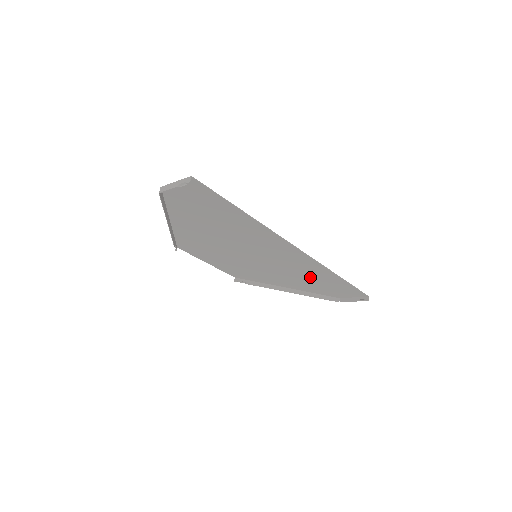
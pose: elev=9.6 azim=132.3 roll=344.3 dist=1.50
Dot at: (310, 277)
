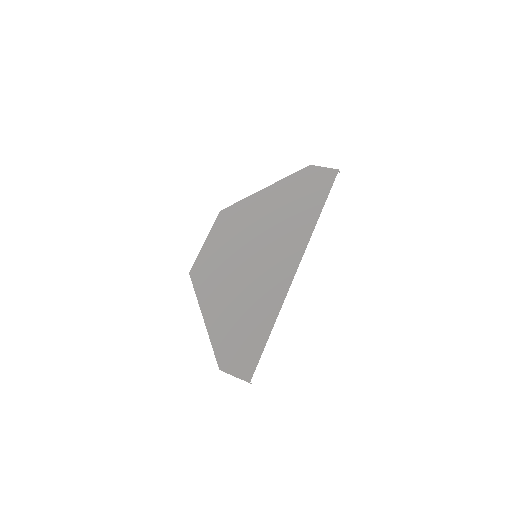
Dot at: (293, 212)
